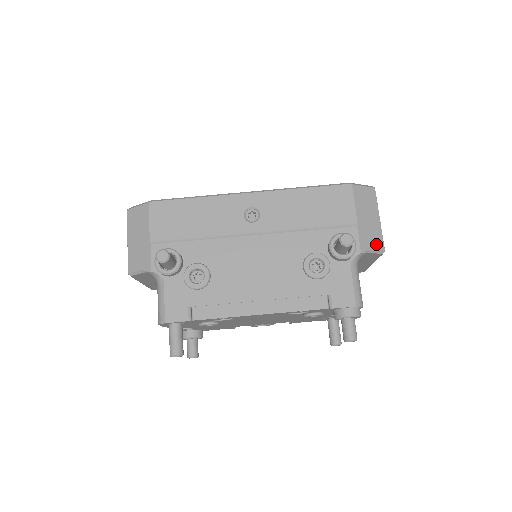
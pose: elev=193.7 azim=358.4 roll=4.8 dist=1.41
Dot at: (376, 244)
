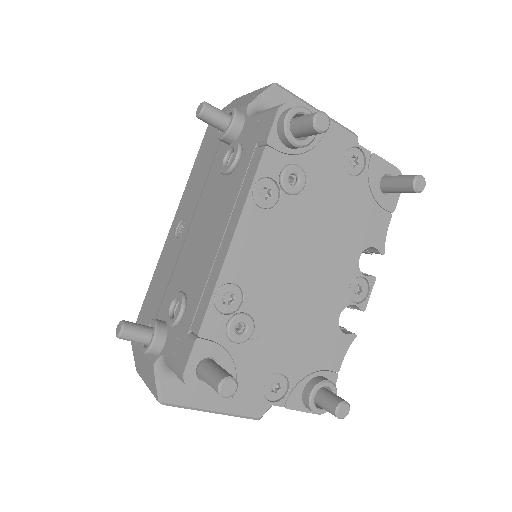
Dot at: (261, 92)
